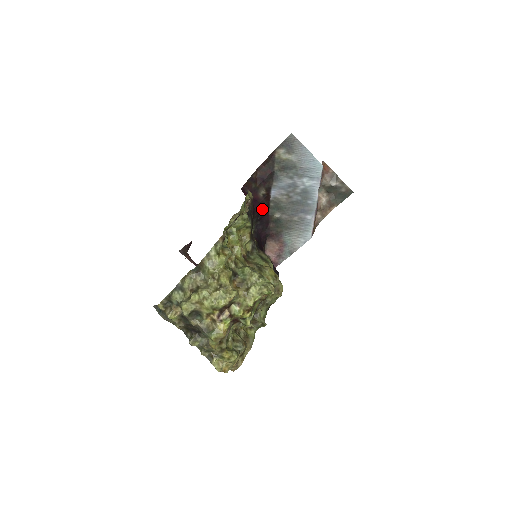
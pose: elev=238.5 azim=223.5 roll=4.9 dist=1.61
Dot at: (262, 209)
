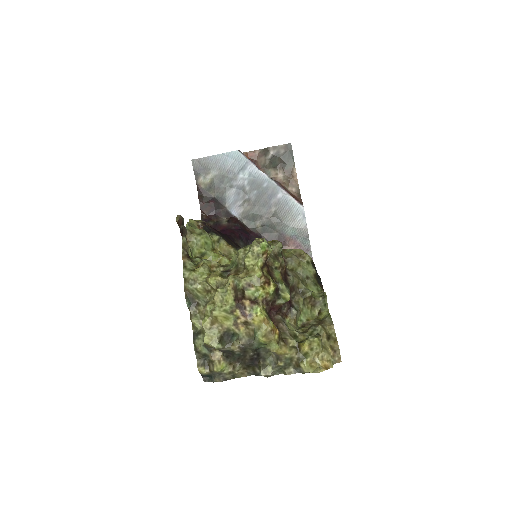
Dot at: (238, 231)
